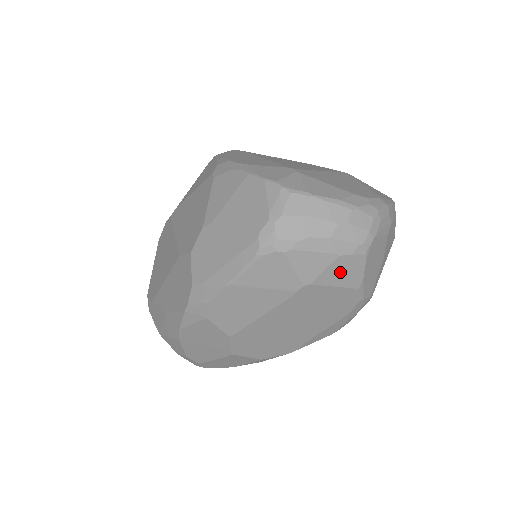
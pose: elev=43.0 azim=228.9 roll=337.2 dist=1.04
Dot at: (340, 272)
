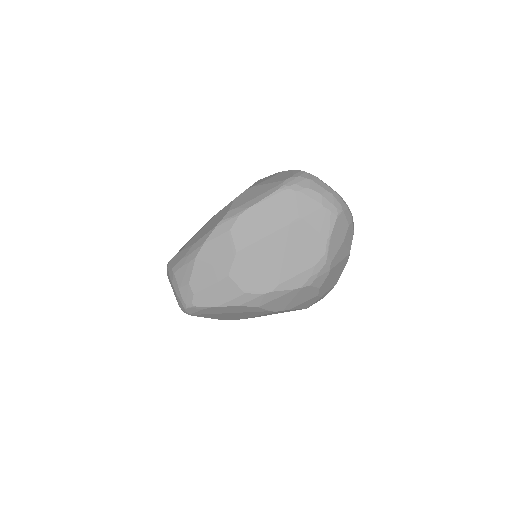
Dot at: (320, 219)
